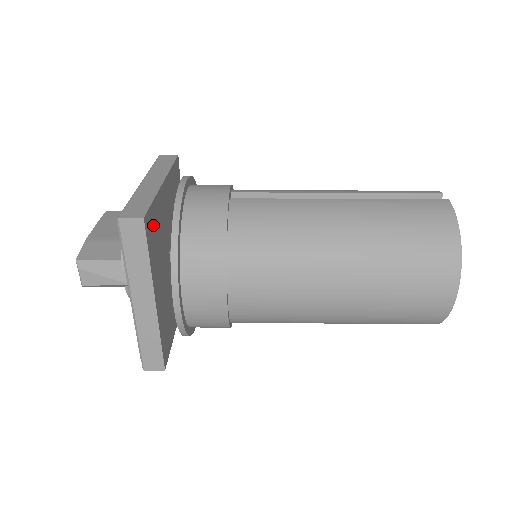
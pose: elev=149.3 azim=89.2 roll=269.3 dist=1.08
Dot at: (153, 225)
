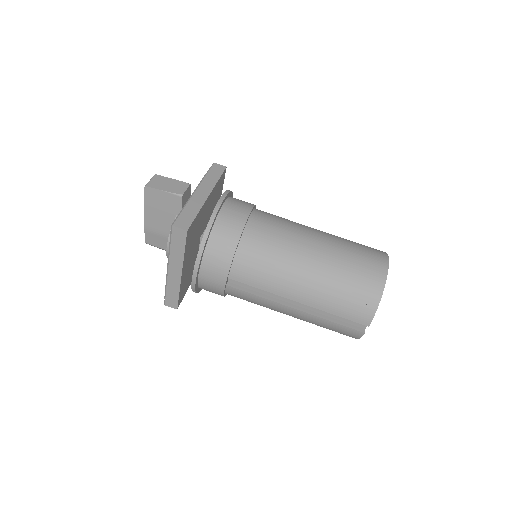
Dot at: (183, 290)
